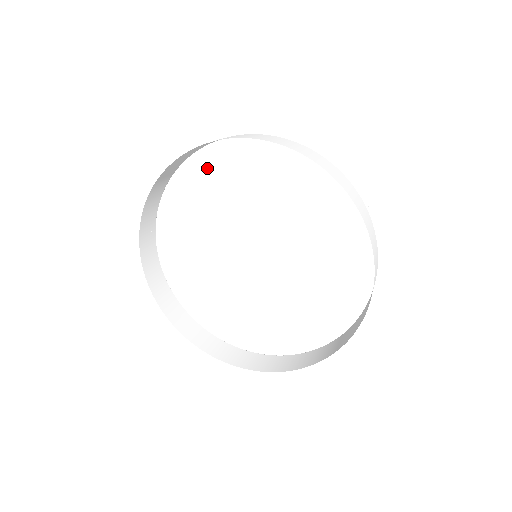
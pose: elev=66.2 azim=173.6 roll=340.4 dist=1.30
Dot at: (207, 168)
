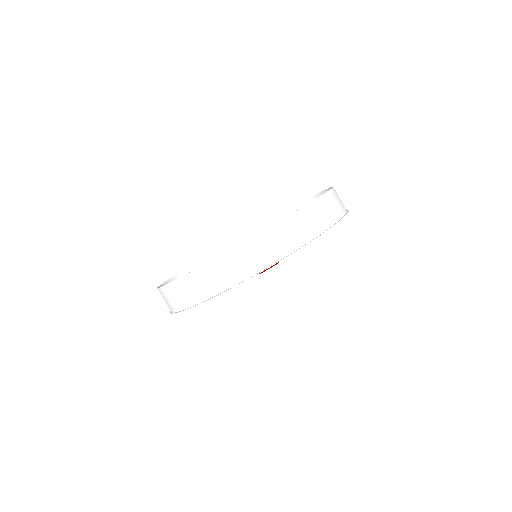
Dot at: occluded
